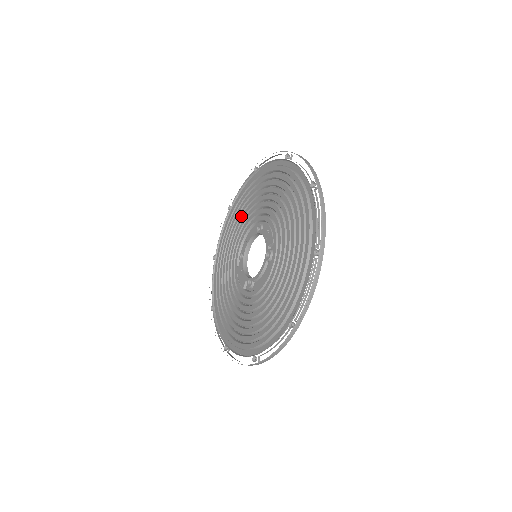
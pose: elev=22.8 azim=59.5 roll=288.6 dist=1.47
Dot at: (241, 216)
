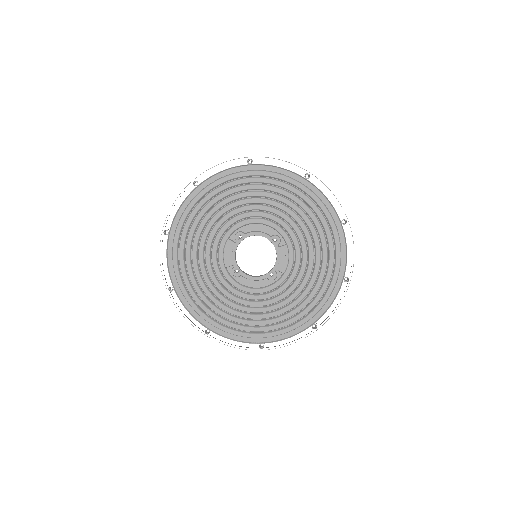
Dot at: (261, 196)
